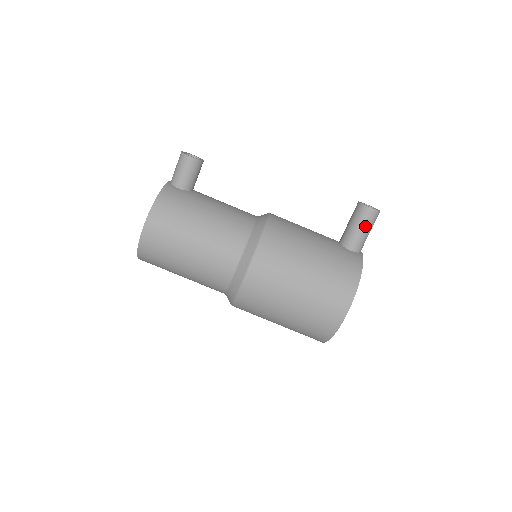
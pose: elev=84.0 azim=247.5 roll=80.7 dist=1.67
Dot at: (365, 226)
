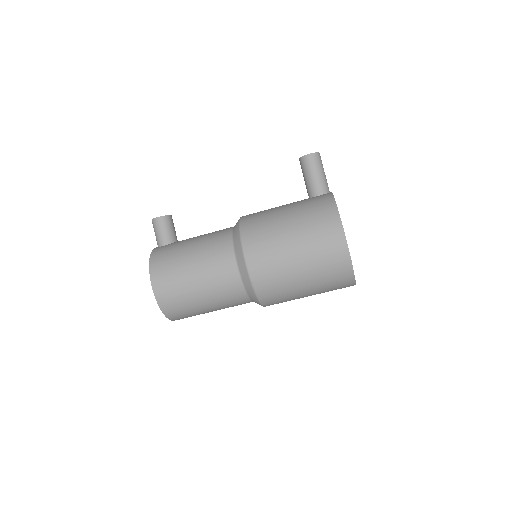
Dot at: (315, 170)
